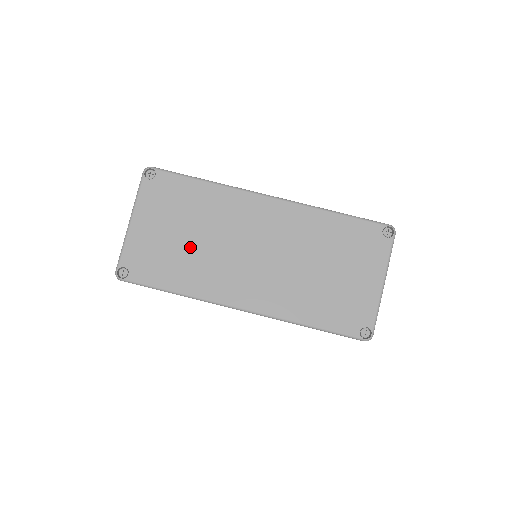
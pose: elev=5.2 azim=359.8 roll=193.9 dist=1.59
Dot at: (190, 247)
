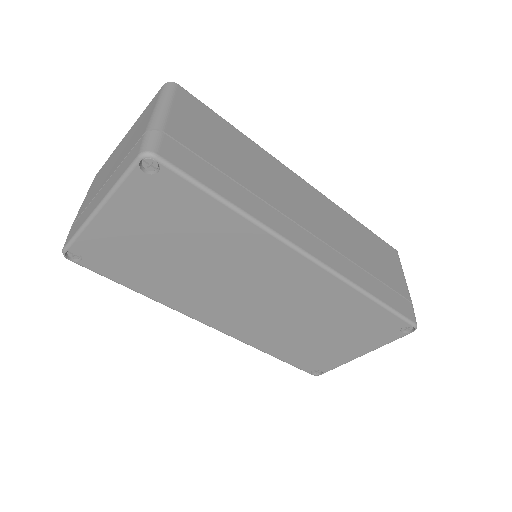
Dot at: (175, 265)
